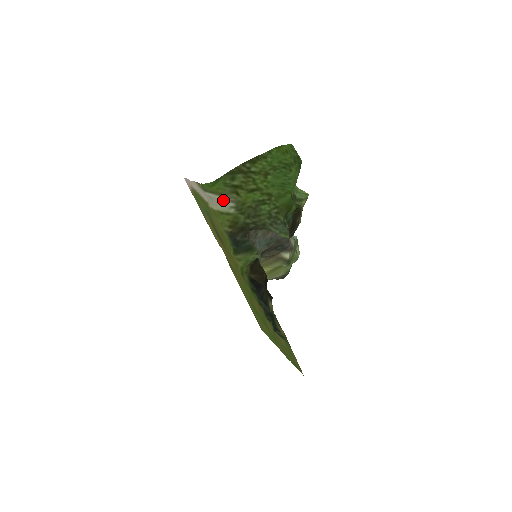
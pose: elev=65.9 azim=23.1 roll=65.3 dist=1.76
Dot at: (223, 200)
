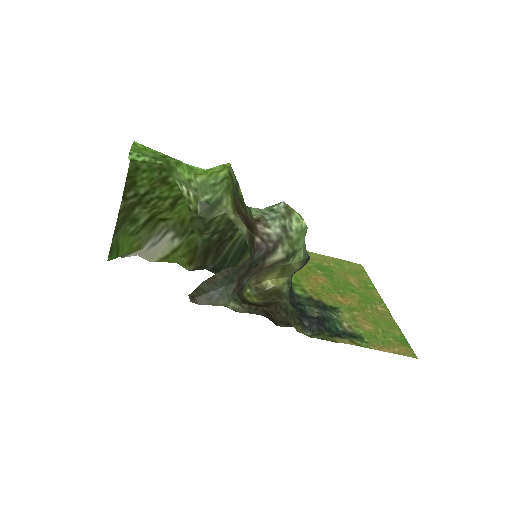
Dot at: (152, 245)
